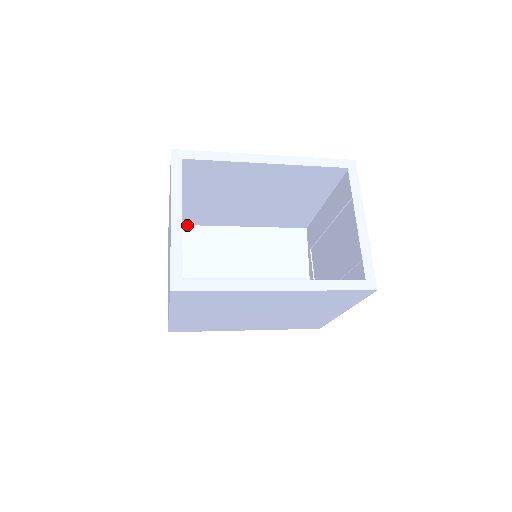
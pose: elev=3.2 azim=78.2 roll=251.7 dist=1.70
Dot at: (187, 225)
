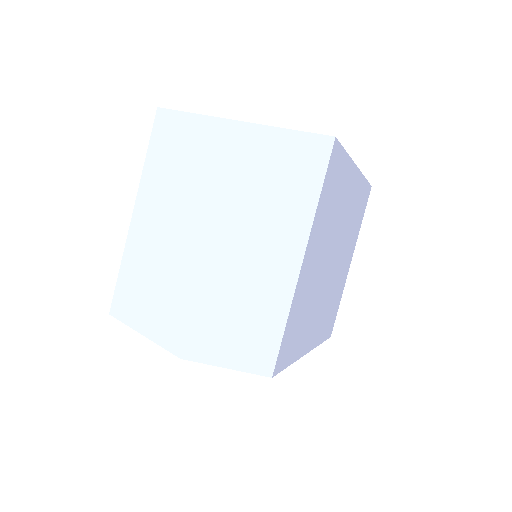
Dot at: occluded
